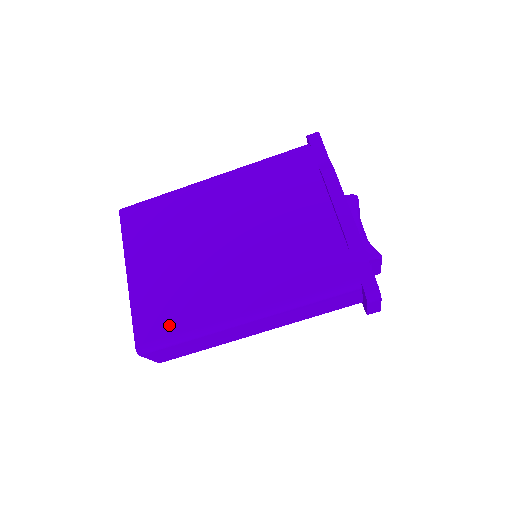
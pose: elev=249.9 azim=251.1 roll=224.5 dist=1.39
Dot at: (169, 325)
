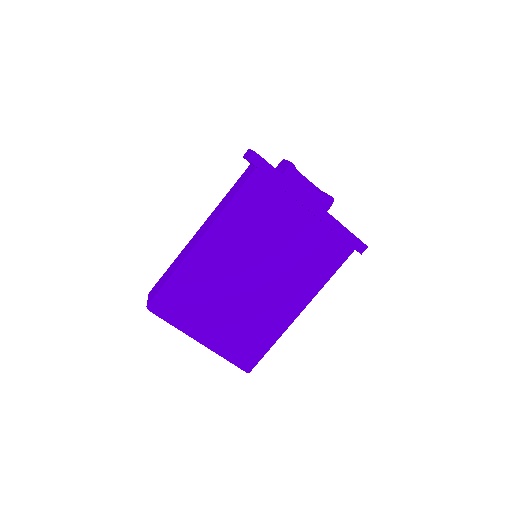
Dot at: (257, 348)
